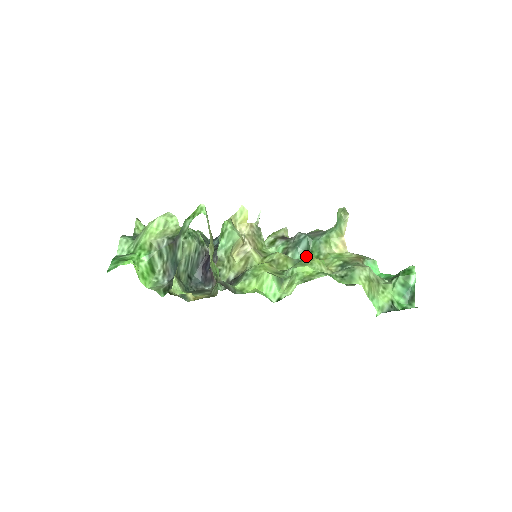
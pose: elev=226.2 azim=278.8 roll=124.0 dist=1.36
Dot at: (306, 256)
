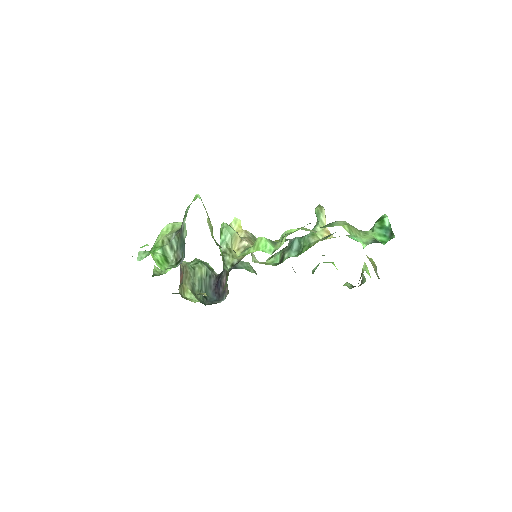
Dot at: (300, 252)
